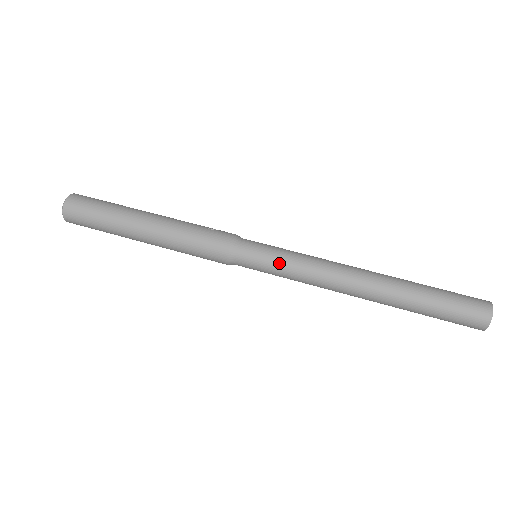
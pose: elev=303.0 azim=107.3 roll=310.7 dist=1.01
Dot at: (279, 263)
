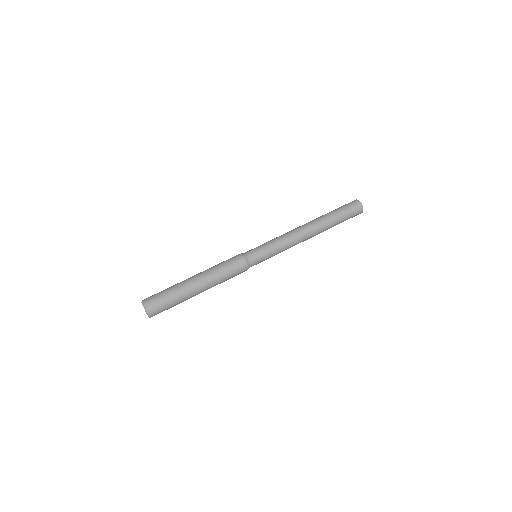
Dot at: (270, 247)
